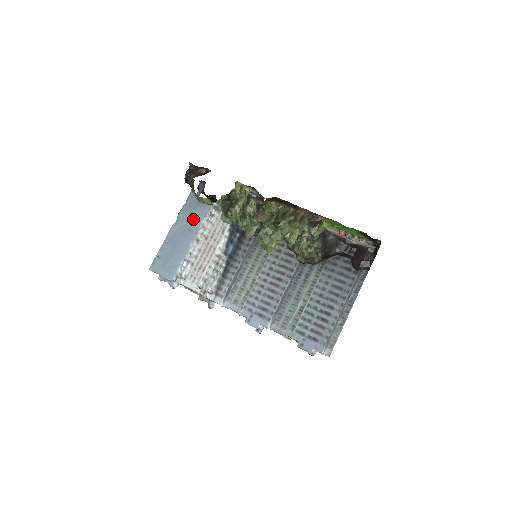
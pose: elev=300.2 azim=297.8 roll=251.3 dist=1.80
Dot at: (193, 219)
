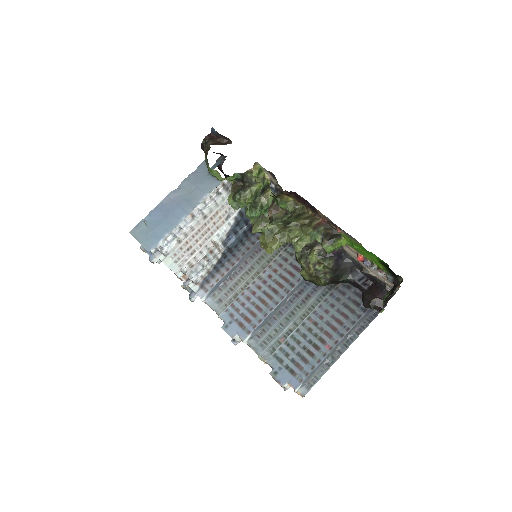
Dot at: (196, 191)
